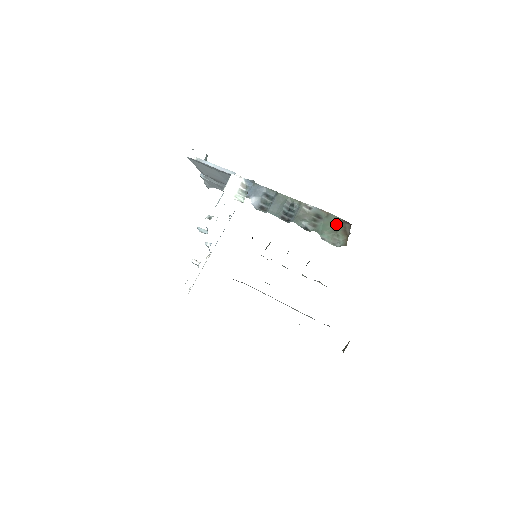
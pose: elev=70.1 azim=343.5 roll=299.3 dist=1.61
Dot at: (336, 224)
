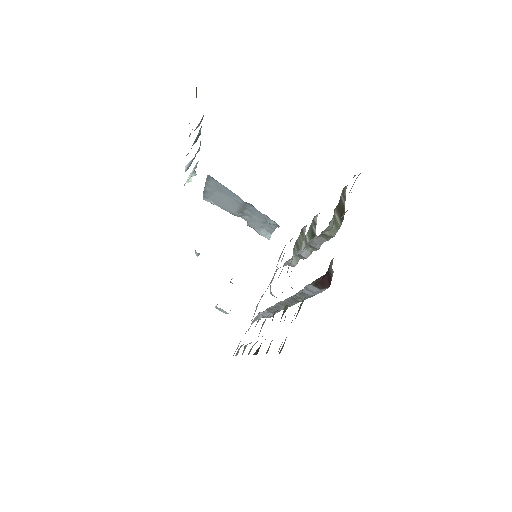
Dot at: occluded
